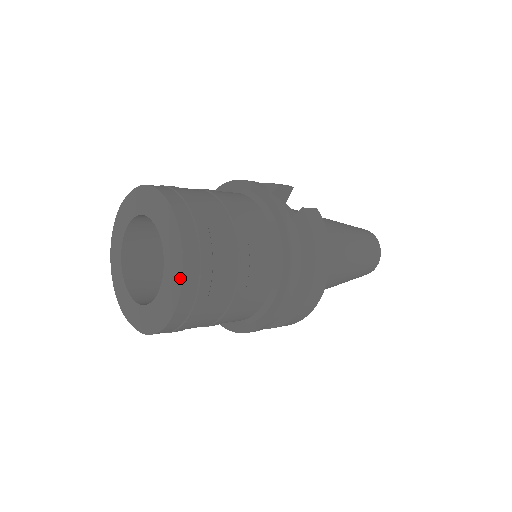
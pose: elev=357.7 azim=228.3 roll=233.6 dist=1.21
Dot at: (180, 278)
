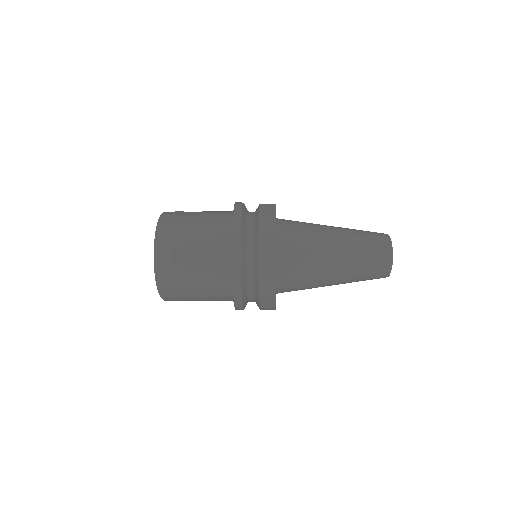
Dot at: (155, 241)
